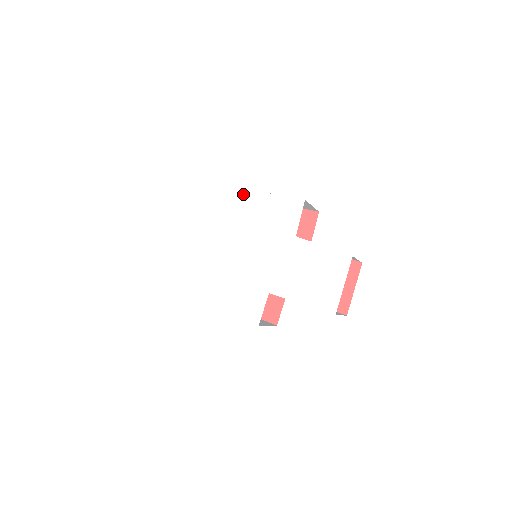
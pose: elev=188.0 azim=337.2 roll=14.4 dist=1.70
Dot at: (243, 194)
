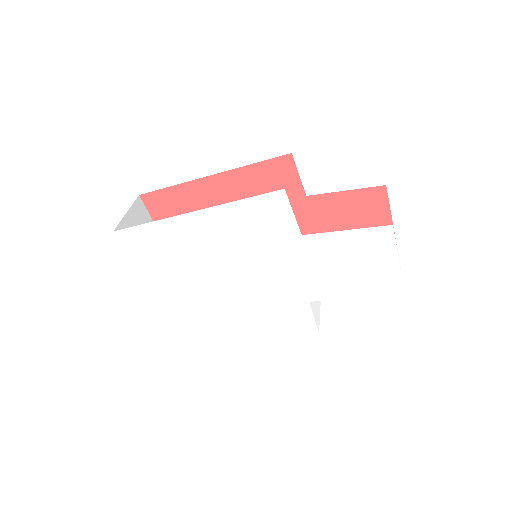
Dot at: (193, 219)
